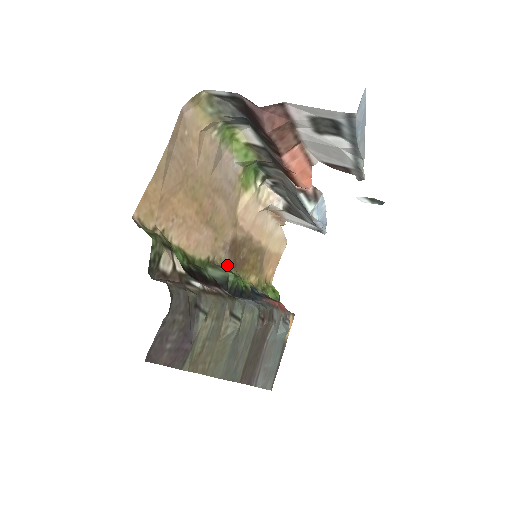
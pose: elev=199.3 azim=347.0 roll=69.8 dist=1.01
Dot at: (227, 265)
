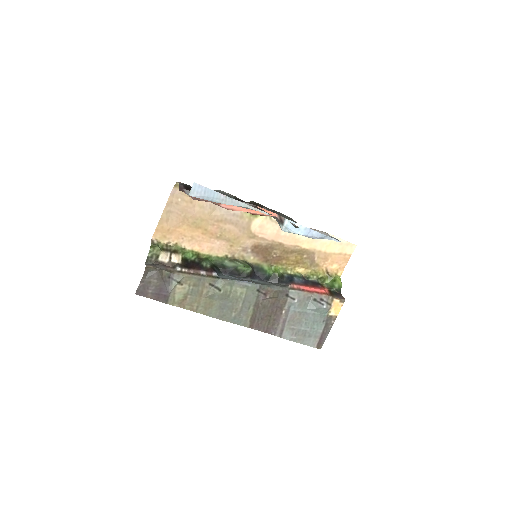
Dot at: (254, 260)
